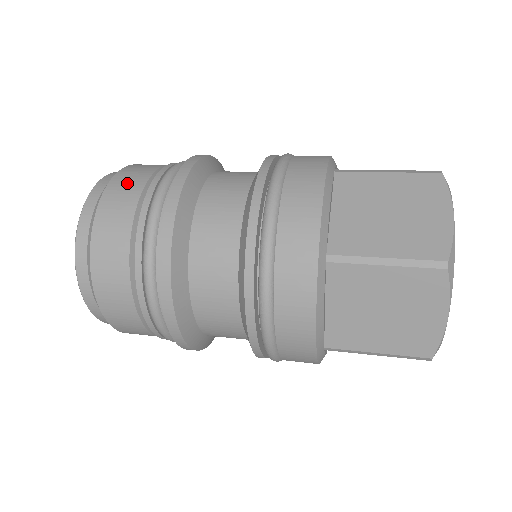
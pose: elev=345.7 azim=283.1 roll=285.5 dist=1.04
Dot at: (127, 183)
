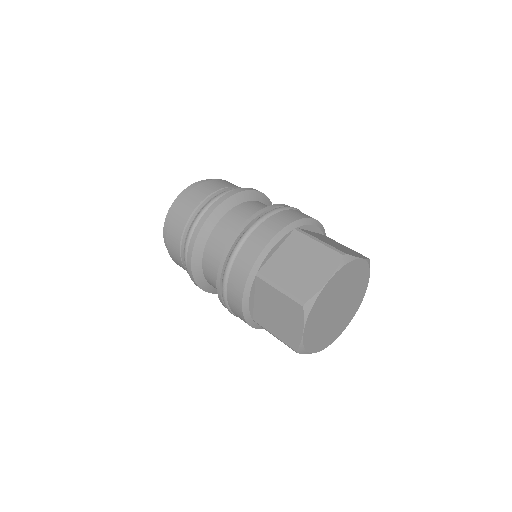
Dot at: (173, 238)
